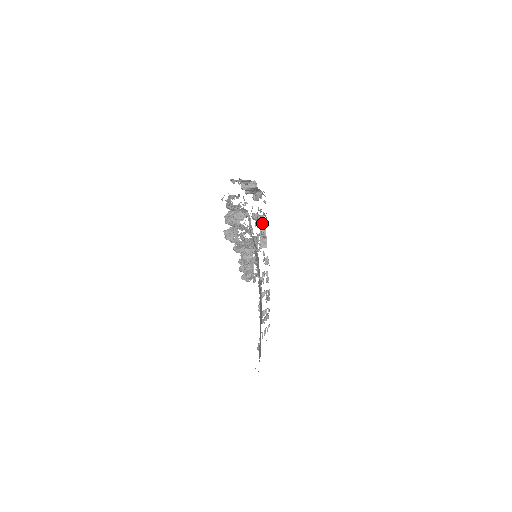
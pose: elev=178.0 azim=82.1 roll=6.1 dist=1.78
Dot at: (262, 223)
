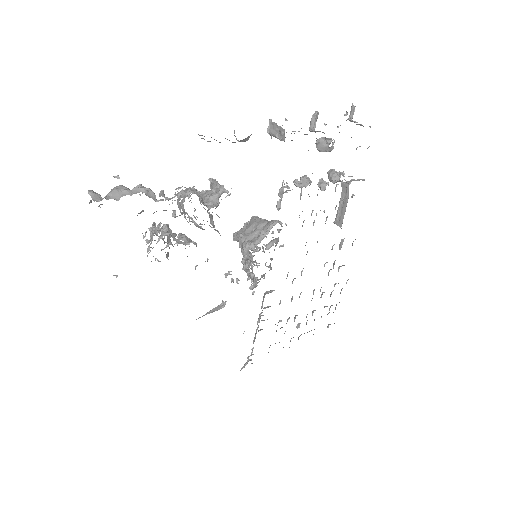
Dot at: (317, 195)
